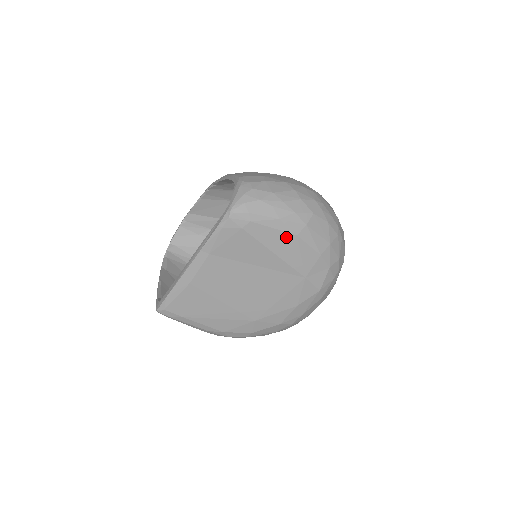
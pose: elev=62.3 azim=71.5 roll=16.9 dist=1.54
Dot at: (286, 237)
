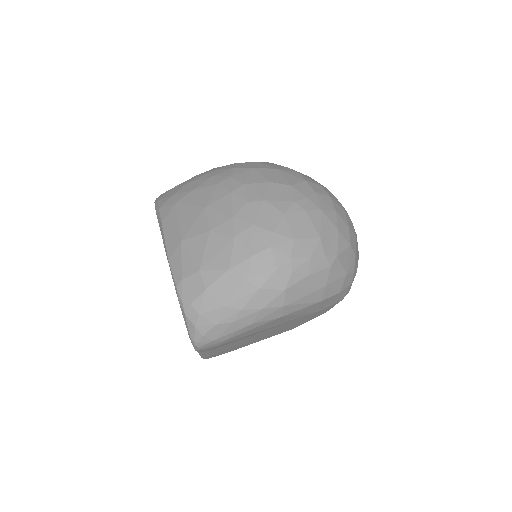
Dot at: (270, 323)
